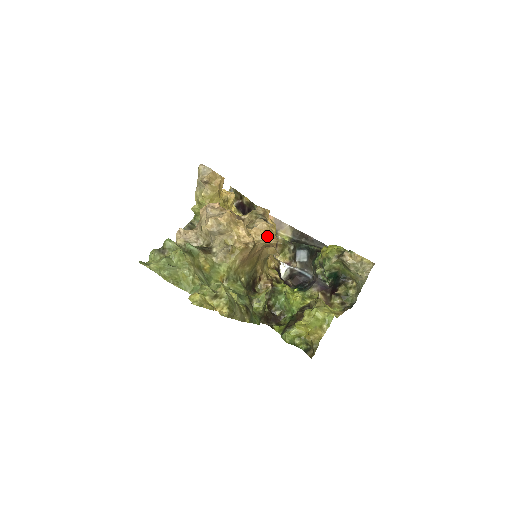
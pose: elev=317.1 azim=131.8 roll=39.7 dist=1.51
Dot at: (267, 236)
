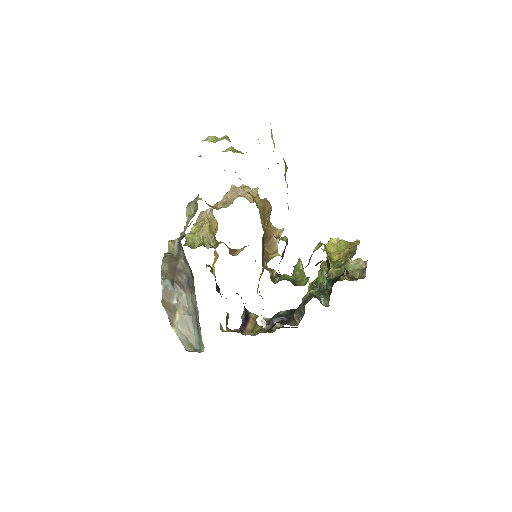
Dot at: occluded
